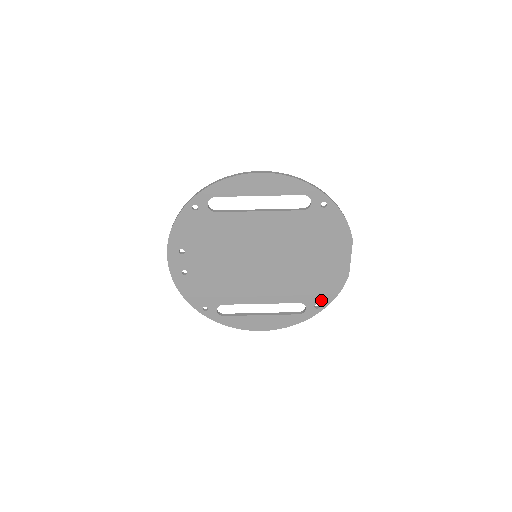
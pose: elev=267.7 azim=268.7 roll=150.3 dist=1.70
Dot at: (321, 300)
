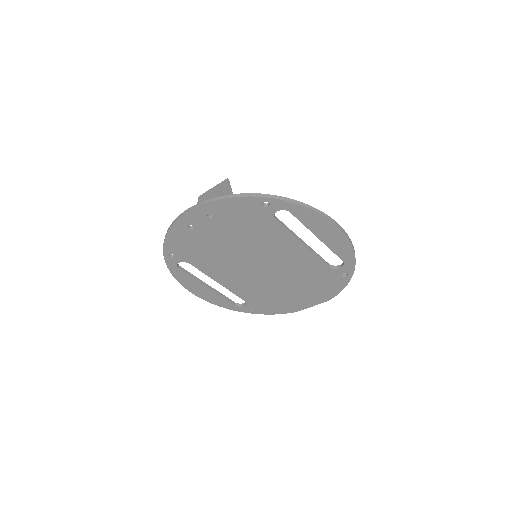
Dot at: (260, 309)
